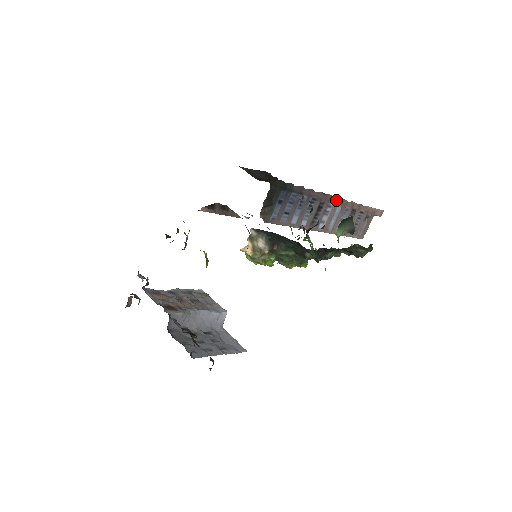
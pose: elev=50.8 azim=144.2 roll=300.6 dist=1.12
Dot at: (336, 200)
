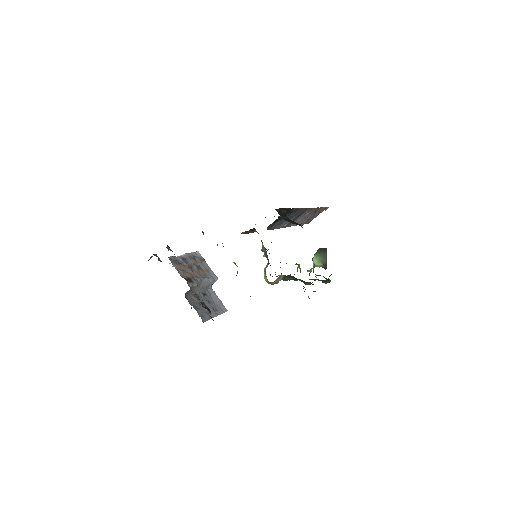
Dot at: (310, 209)
